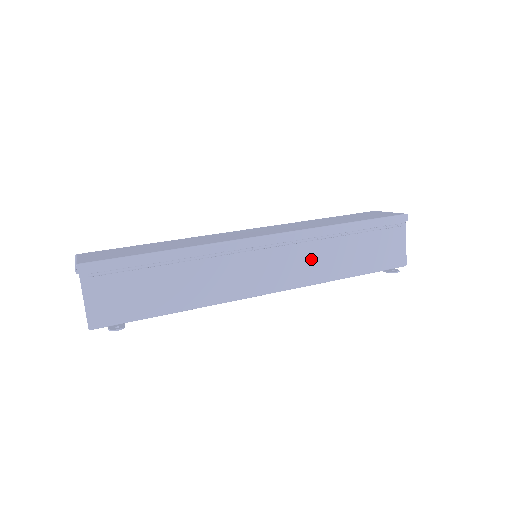
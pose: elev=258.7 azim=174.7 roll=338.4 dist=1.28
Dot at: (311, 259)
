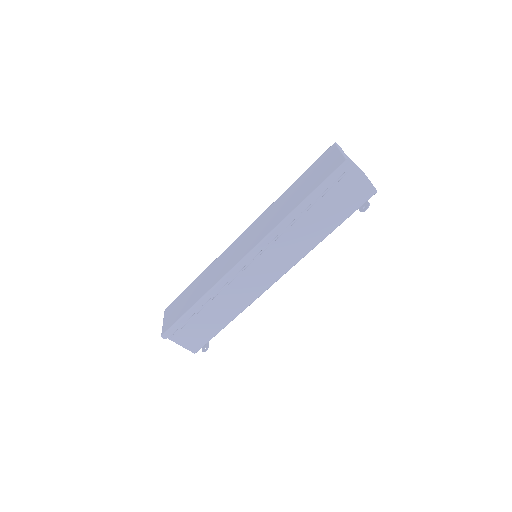
Dot at: (289, 246)
